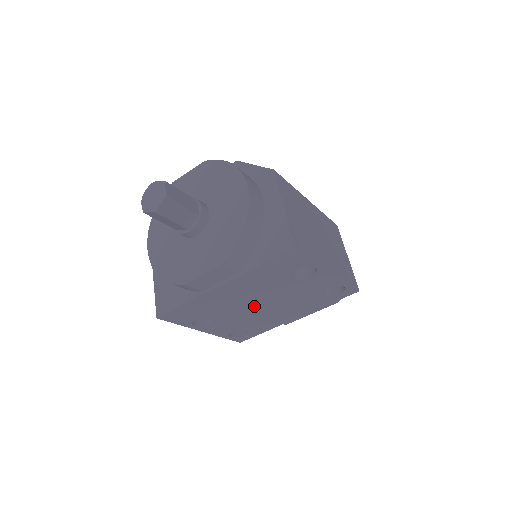
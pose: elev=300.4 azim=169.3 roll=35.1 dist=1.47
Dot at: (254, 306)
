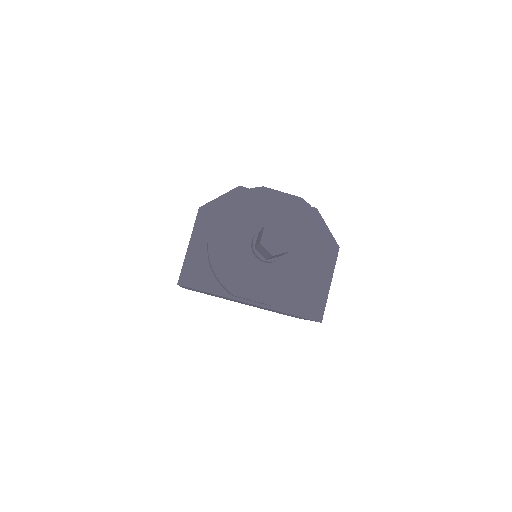
Dot at: occluded
